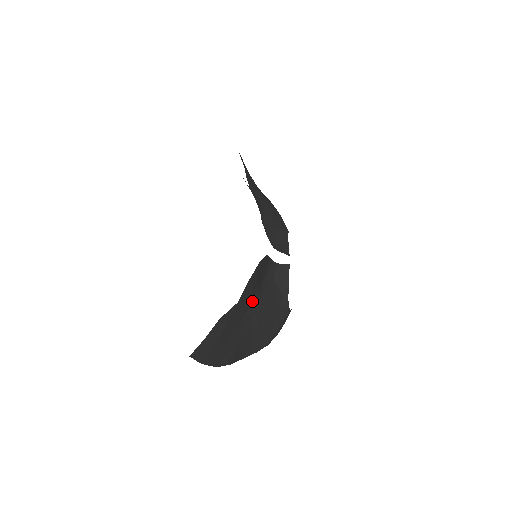
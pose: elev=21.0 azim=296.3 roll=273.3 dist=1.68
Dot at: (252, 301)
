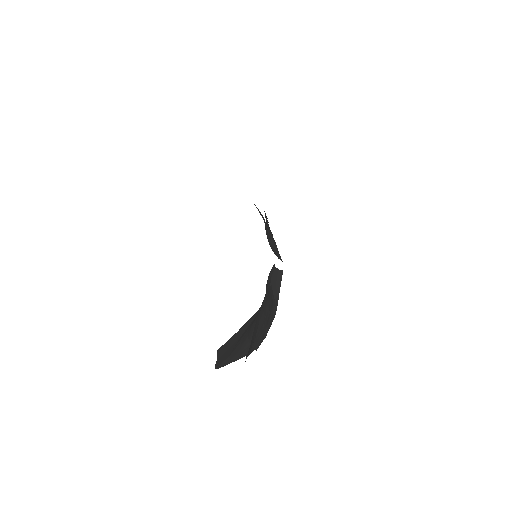
Dot at: (263, 300)
